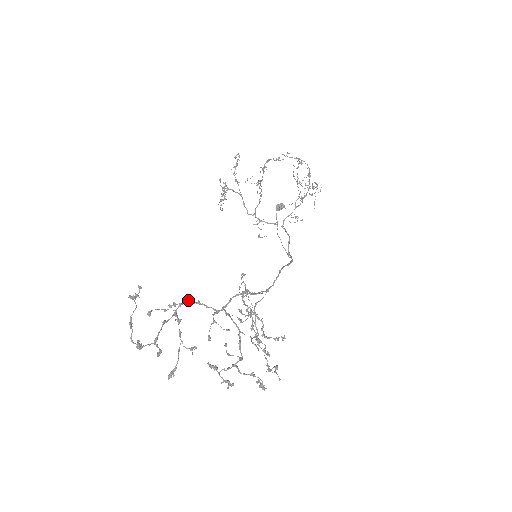
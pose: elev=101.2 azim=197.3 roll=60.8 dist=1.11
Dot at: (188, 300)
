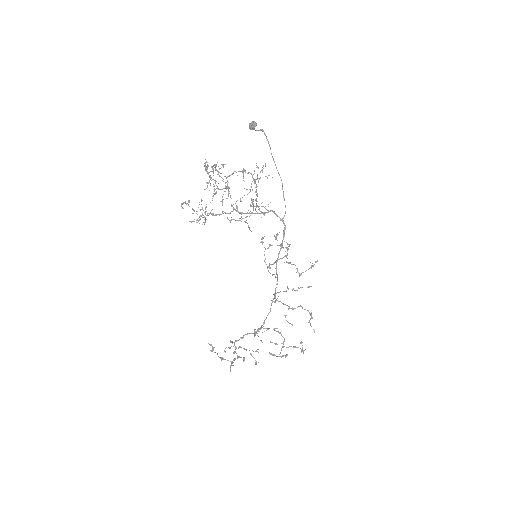
Dot at: (235, 341)
